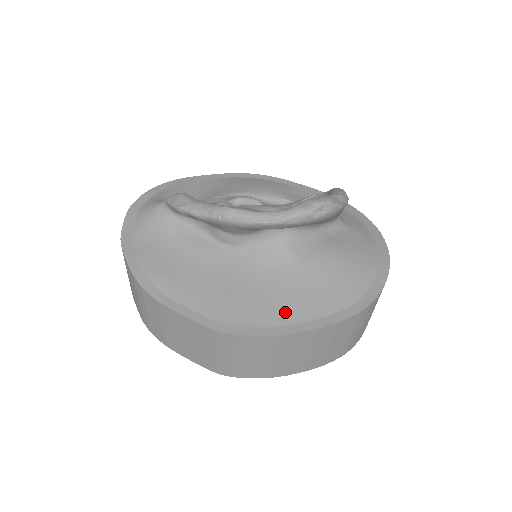
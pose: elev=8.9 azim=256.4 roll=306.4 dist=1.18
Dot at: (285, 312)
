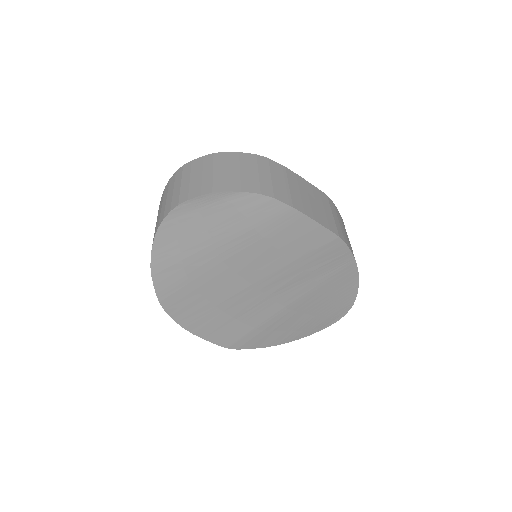
Dot at: occluded
